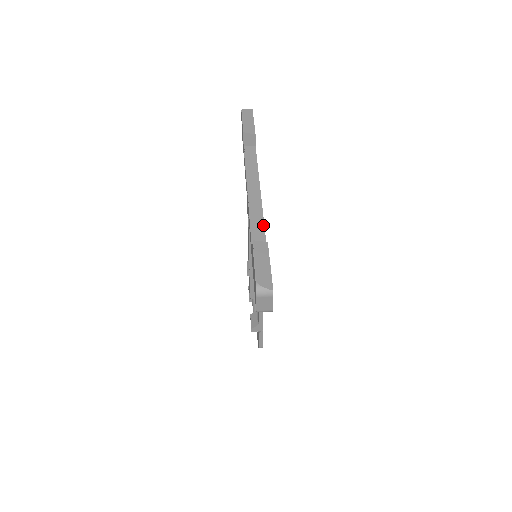
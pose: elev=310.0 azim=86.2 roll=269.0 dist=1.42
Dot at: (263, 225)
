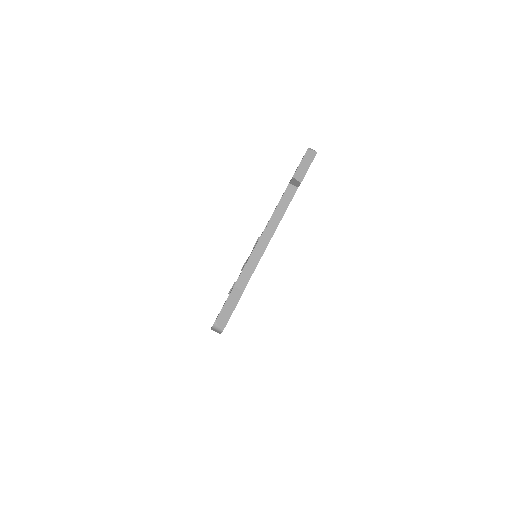
Dot at: (254, 269)
